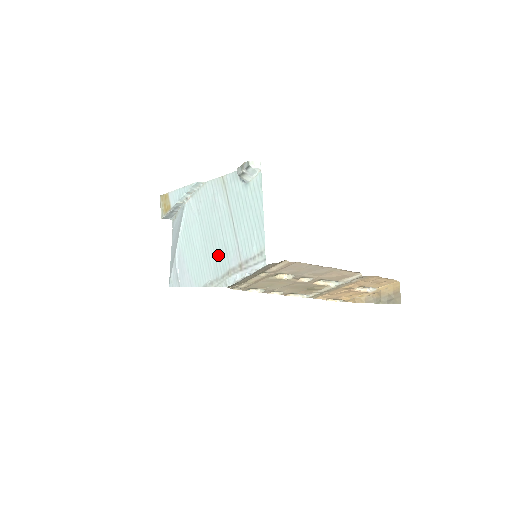
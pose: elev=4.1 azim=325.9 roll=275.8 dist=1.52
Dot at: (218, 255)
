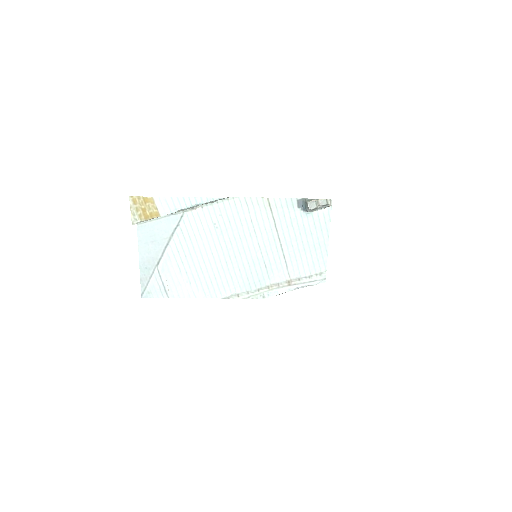
Dot at: (252, 271)
